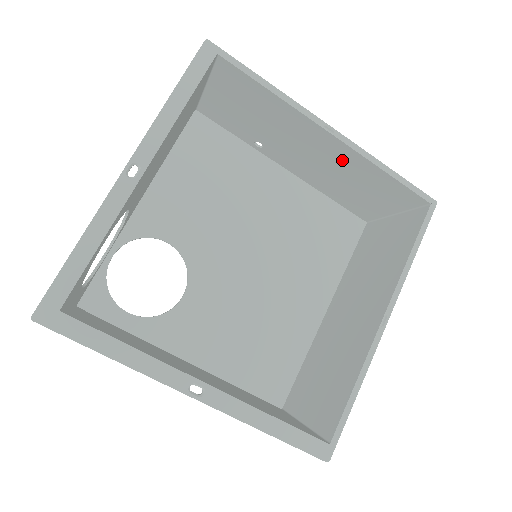
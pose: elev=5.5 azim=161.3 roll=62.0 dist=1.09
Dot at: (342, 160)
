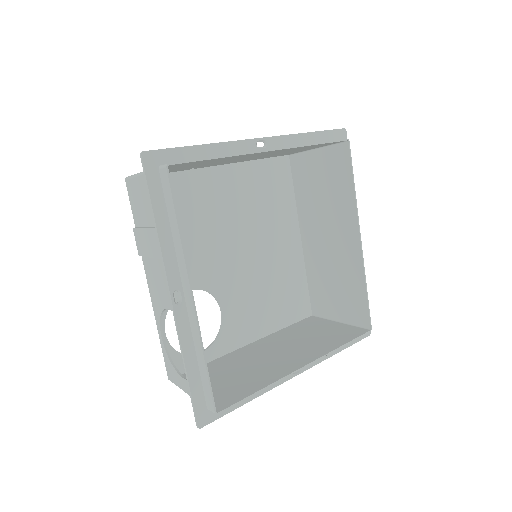
Dot at: occluded
